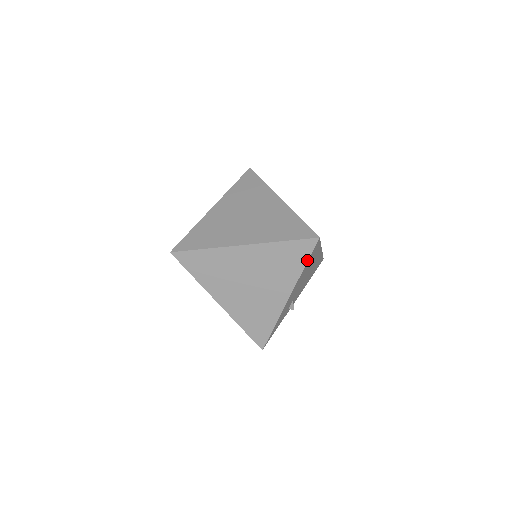
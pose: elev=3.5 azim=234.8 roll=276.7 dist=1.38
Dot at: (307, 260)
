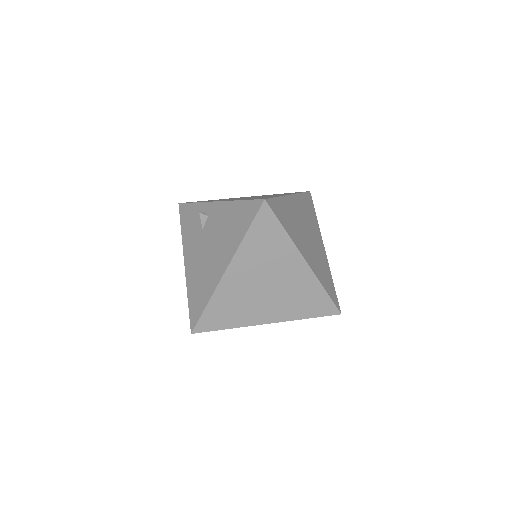
Dot at: occluded
